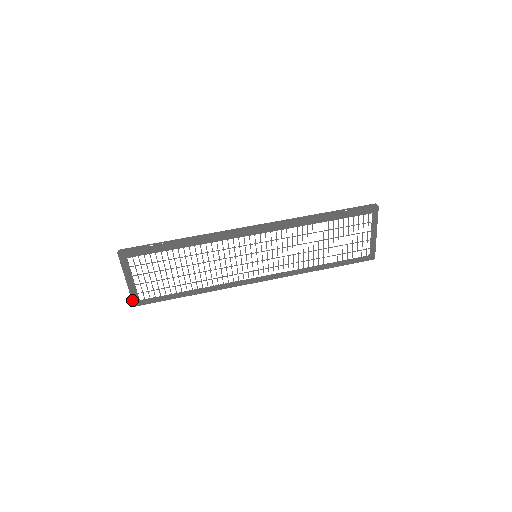
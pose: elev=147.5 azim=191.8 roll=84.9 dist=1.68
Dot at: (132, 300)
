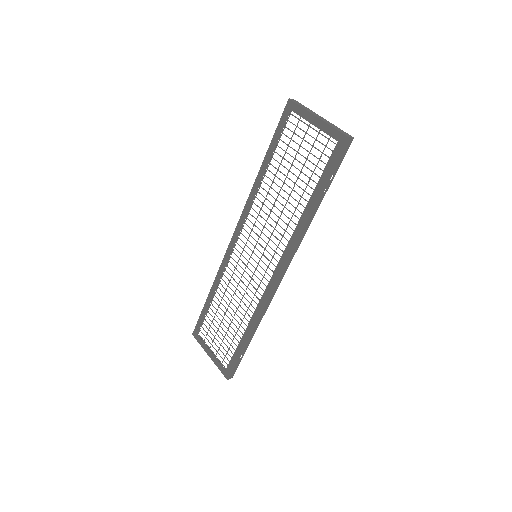
Dot at: (222, 373)
